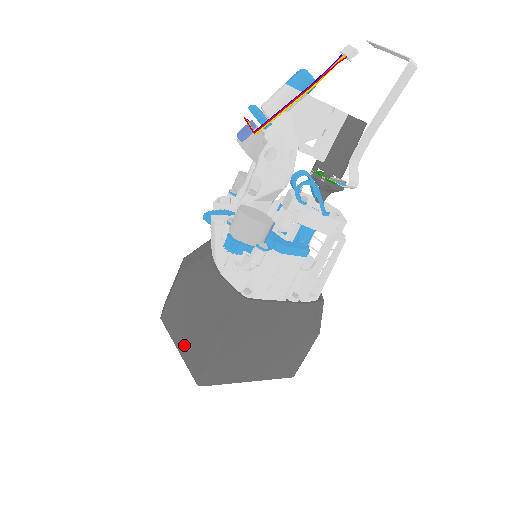
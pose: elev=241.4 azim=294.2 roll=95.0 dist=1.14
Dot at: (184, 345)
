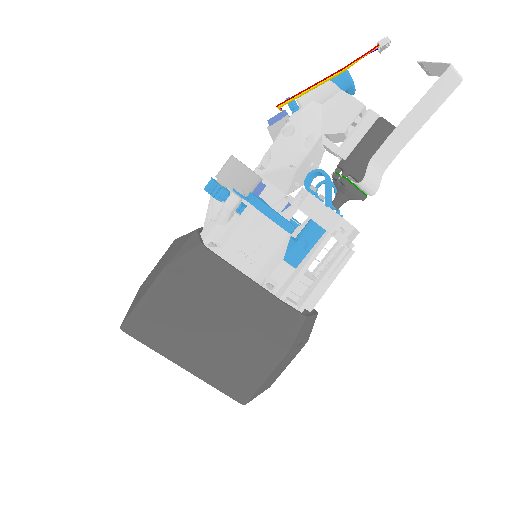
Dot at: (136, 298)
